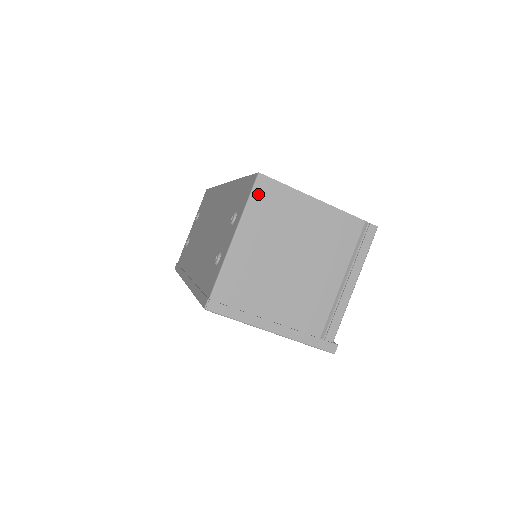
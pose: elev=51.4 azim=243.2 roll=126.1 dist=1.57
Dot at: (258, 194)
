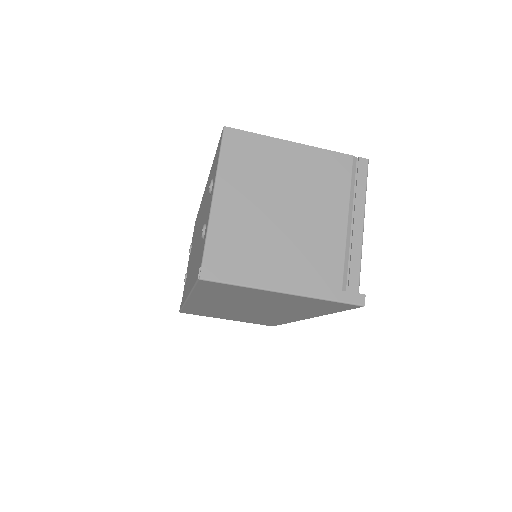
Dot at: (229, 147)
